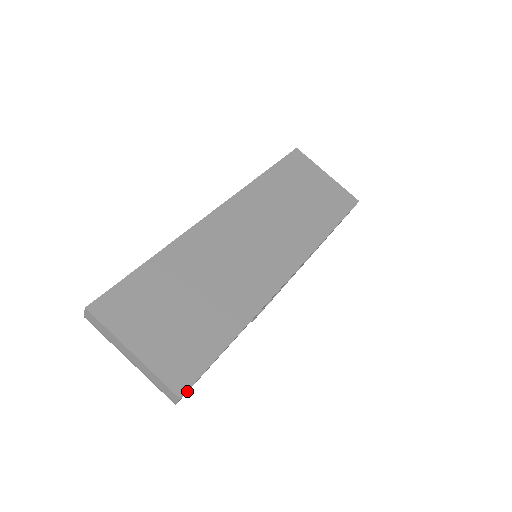
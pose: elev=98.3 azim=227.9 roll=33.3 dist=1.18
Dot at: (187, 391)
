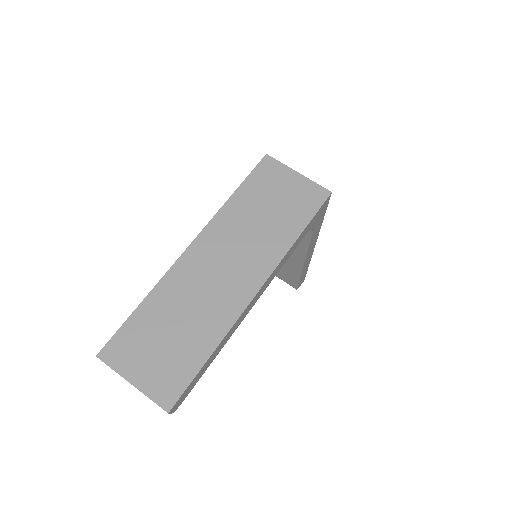
Dot at: (175, 405)
